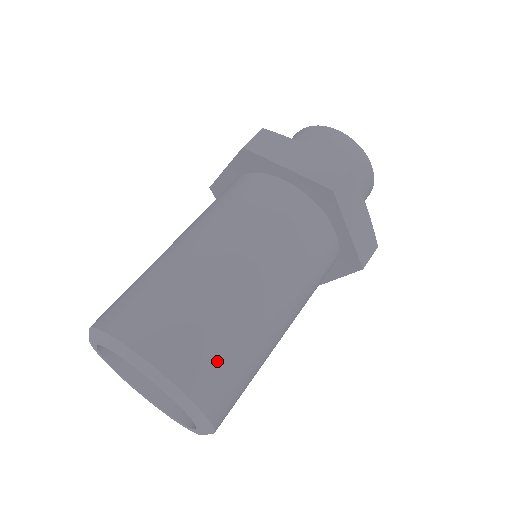
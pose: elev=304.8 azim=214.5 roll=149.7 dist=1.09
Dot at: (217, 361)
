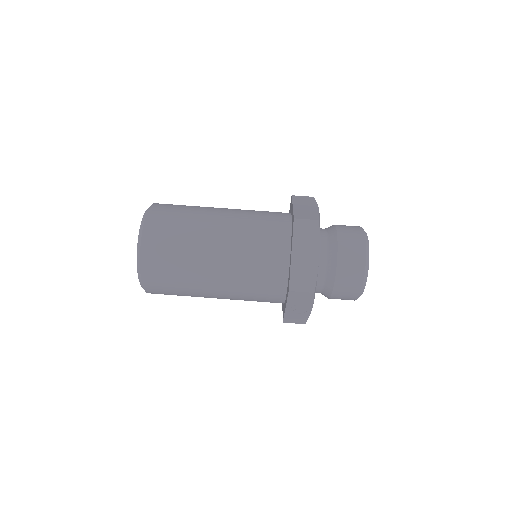
Dot at: (167, 234)
